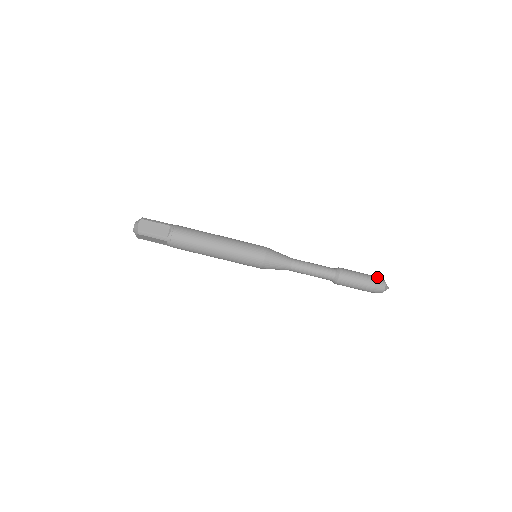
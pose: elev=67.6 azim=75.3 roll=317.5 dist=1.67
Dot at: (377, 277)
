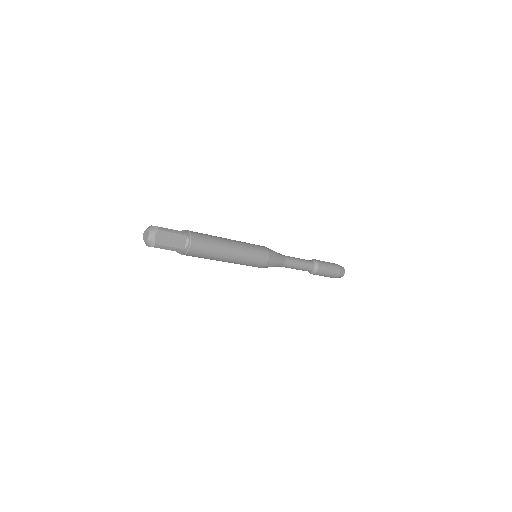
Dot at: (340, 266)
